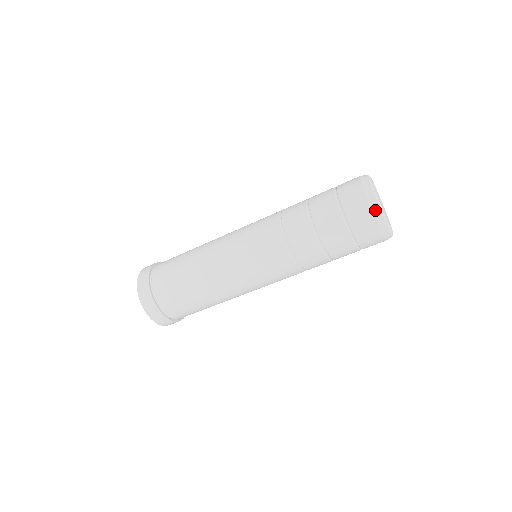
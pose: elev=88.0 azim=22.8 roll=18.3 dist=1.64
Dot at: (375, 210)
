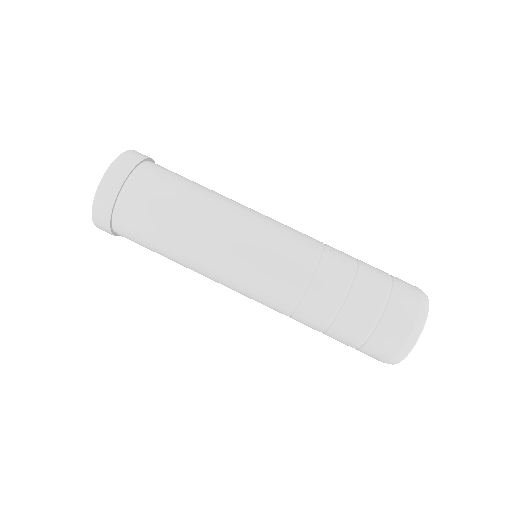
Dot at: (423, 307)
